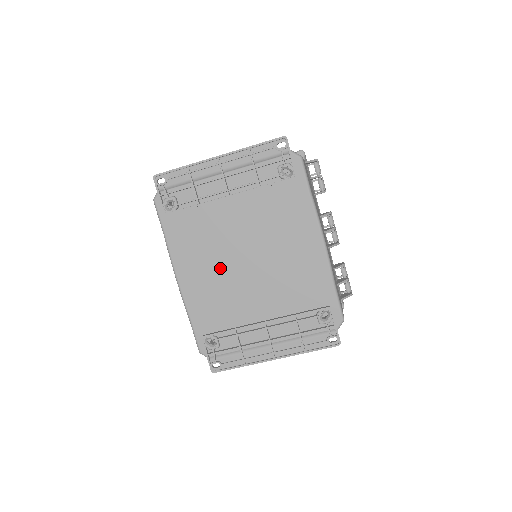
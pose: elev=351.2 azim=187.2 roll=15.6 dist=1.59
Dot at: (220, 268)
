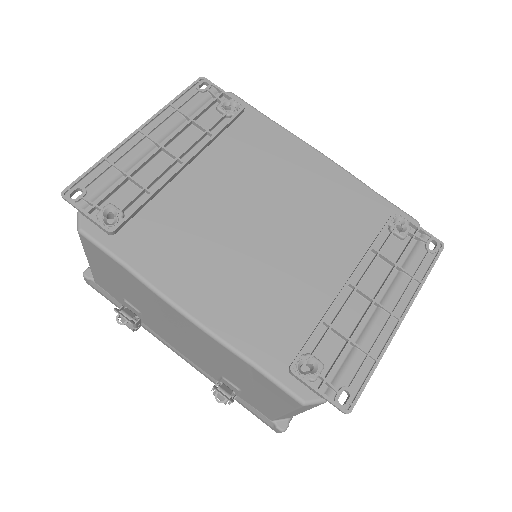
Dot at: (237, 258)
